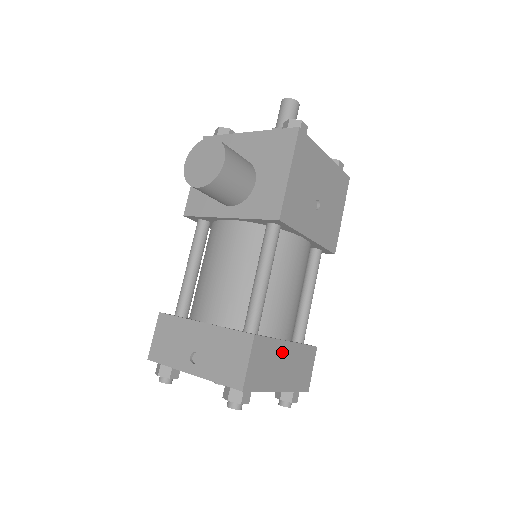
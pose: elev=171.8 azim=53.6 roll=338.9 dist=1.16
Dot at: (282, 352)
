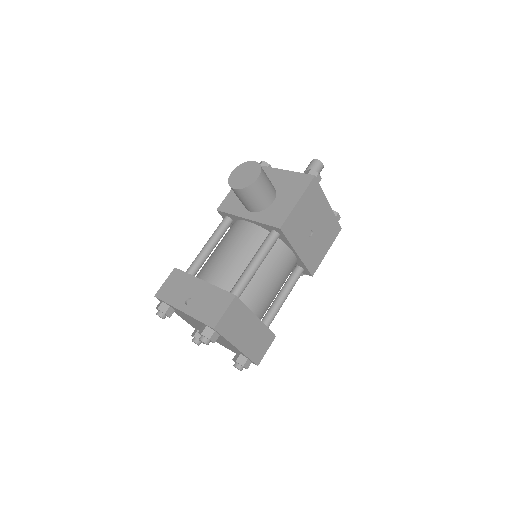
Dot at: (250, 321)
